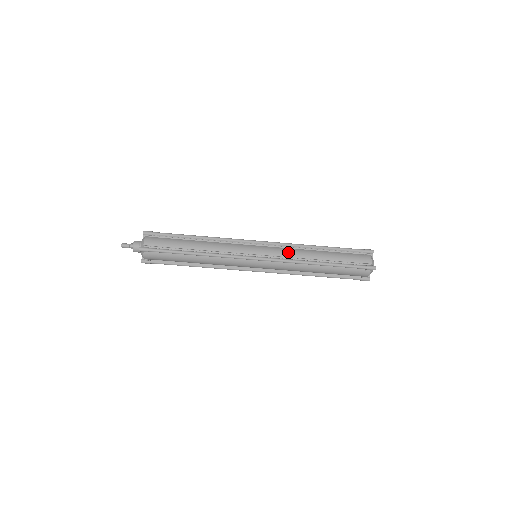
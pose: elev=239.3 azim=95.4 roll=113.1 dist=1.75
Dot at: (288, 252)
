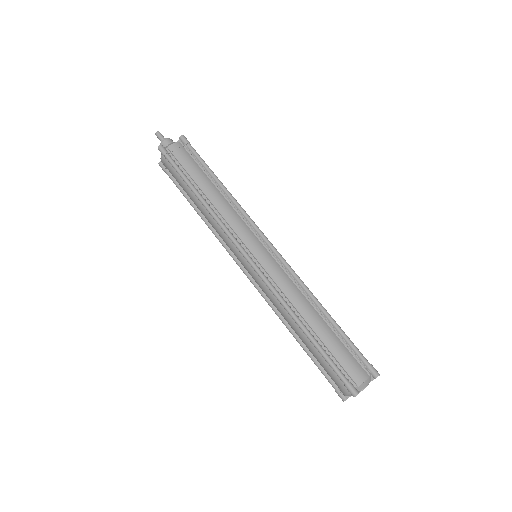
Dot at: (285, 282)
